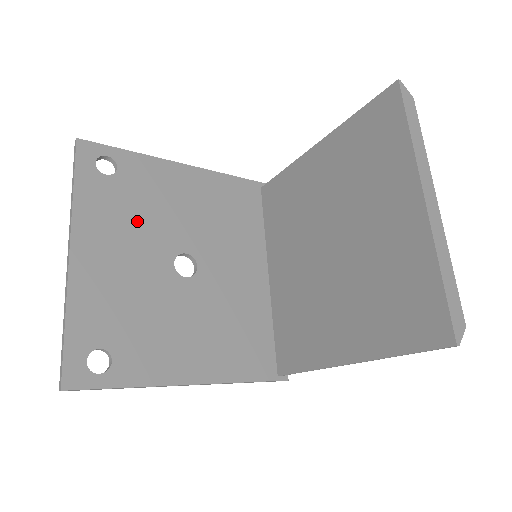
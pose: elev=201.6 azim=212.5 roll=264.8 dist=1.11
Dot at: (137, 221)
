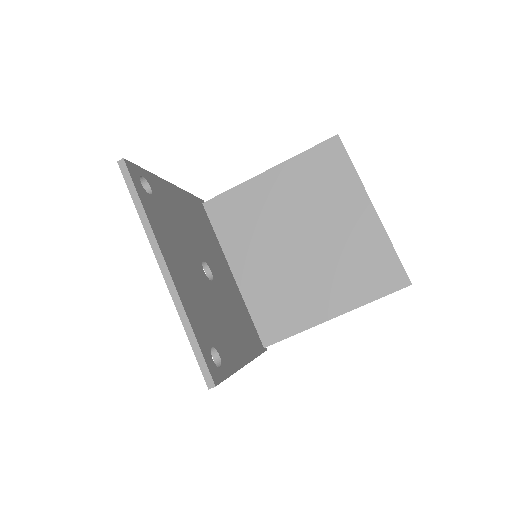
Dot at: (178, 236)
